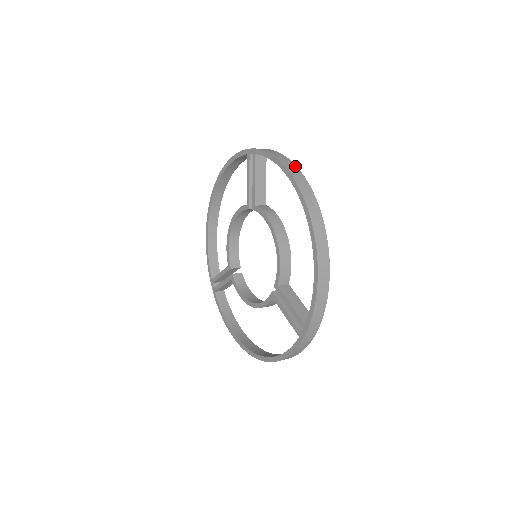
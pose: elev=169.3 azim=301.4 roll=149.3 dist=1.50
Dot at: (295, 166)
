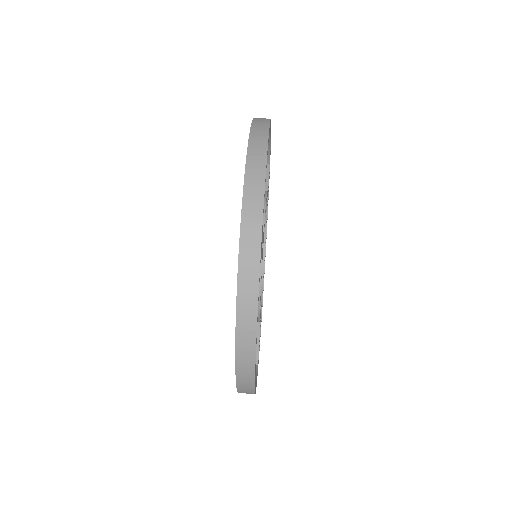
Dot at: (254, 334)
